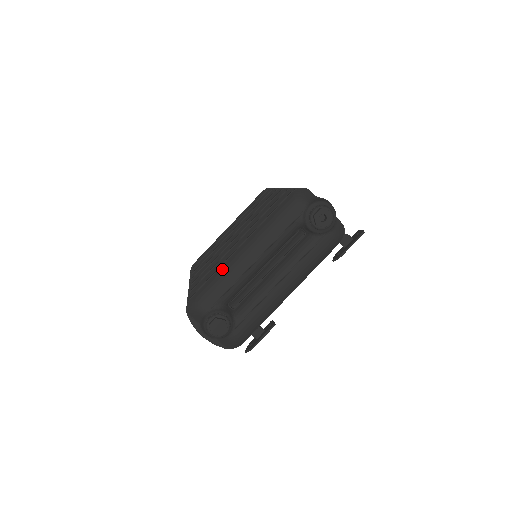
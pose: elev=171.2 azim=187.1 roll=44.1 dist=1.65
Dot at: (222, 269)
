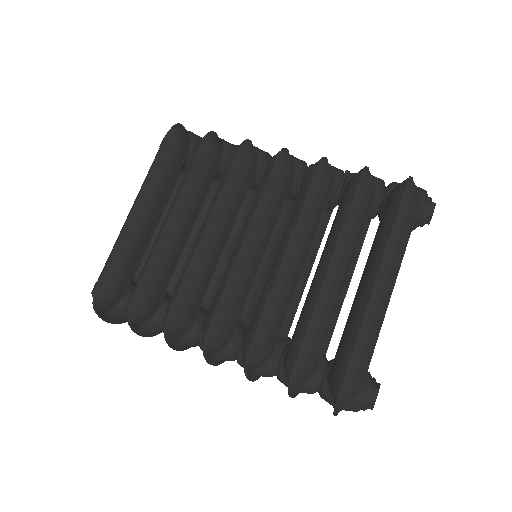
Dot at: (370, 325)
